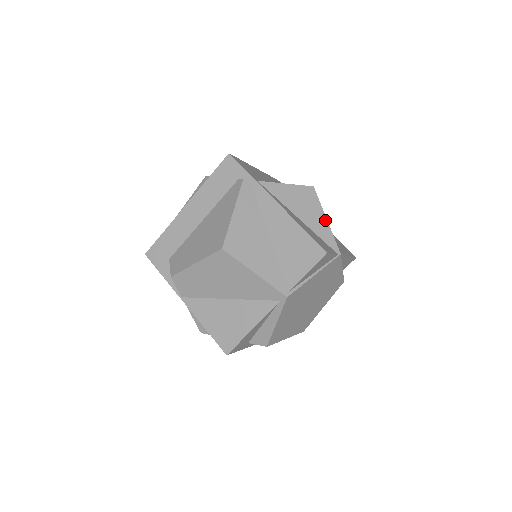
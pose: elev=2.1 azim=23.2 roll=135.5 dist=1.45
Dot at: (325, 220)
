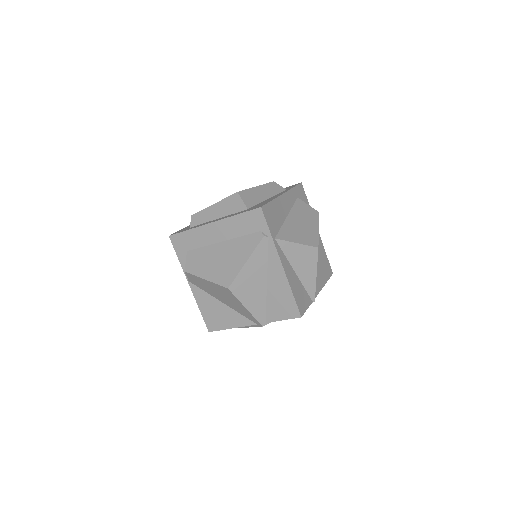
Dot at: (315, 275)
